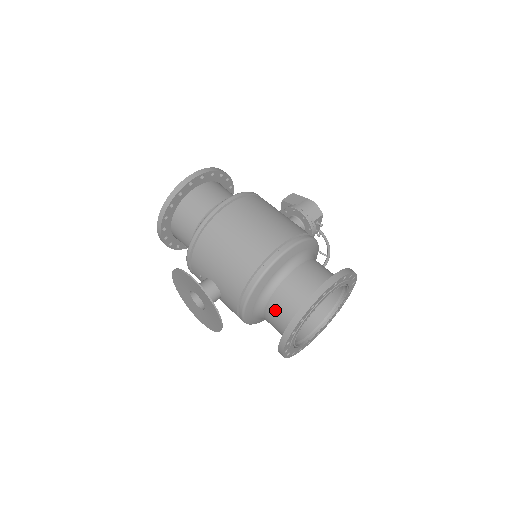
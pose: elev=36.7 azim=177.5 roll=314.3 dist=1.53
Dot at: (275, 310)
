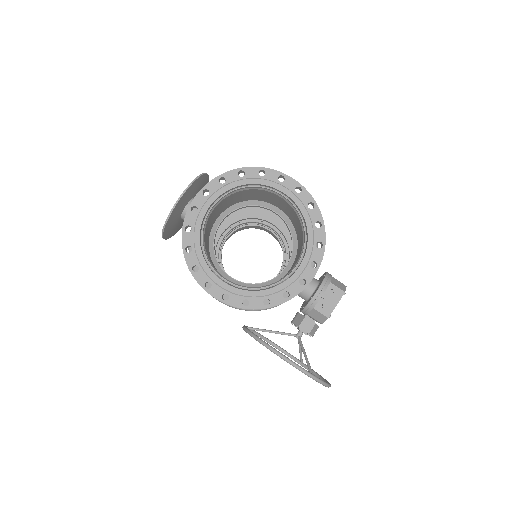
Dot at: occluded
